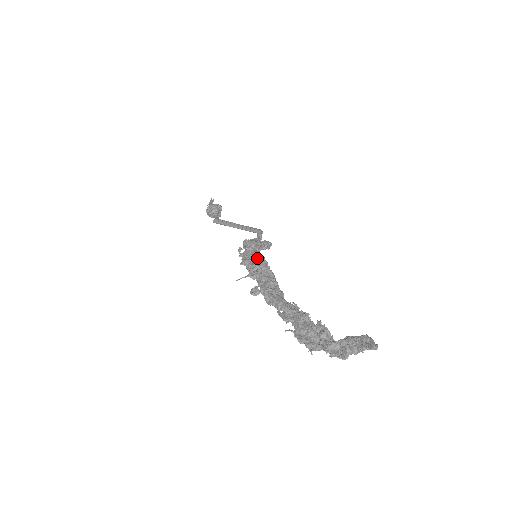
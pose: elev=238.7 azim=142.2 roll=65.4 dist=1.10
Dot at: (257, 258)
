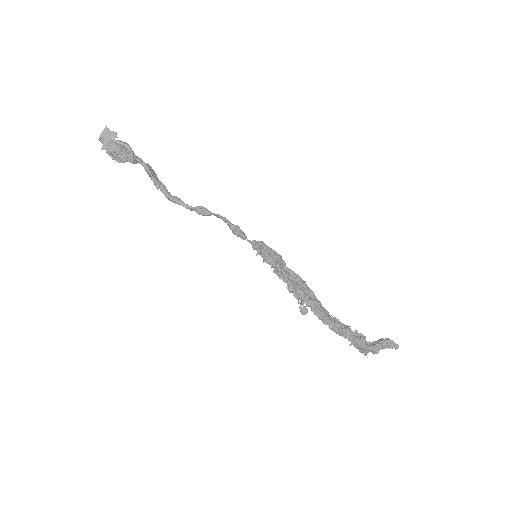
Dot at: (300, 280)
